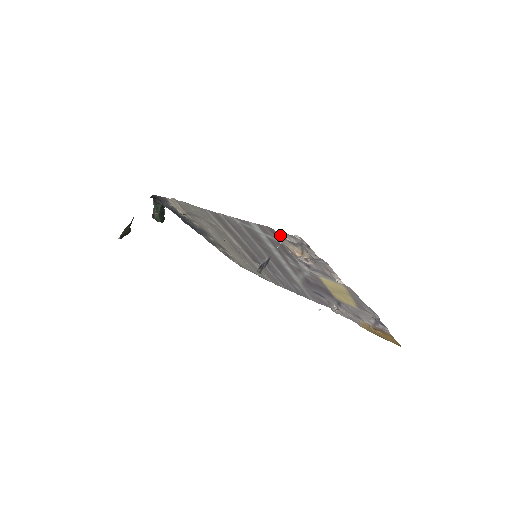
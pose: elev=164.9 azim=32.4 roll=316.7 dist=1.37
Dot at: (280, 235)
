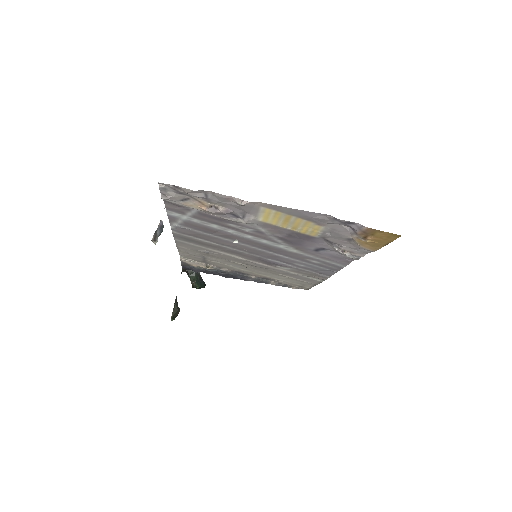
Dot at: (167, 199)
